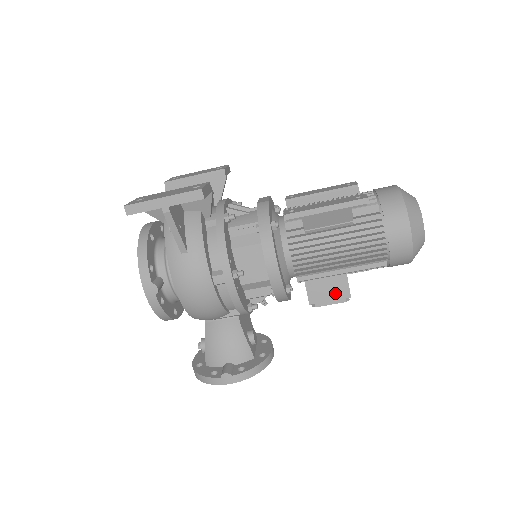
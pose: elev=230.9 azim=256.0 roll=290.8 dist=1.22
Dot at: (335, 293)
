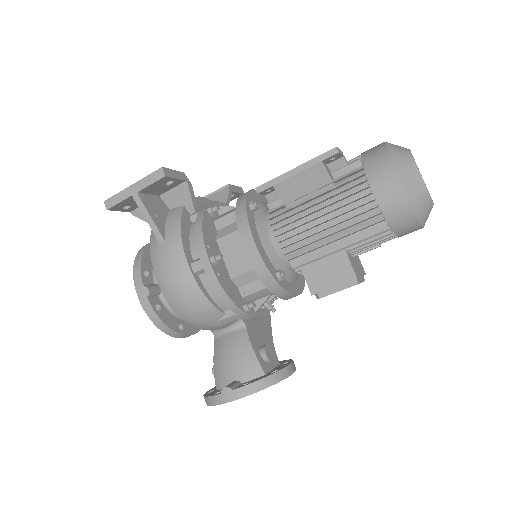
Dot at: (337, 276)
